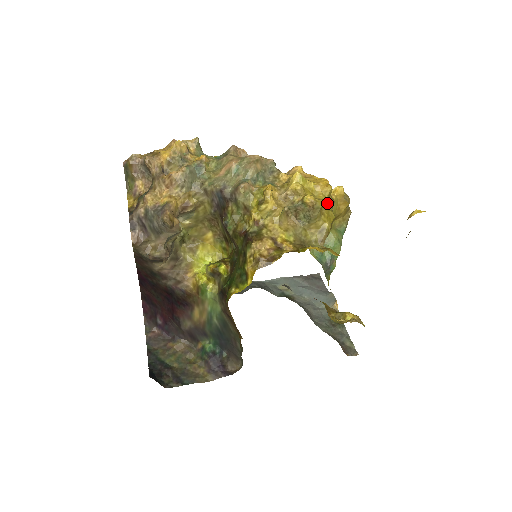
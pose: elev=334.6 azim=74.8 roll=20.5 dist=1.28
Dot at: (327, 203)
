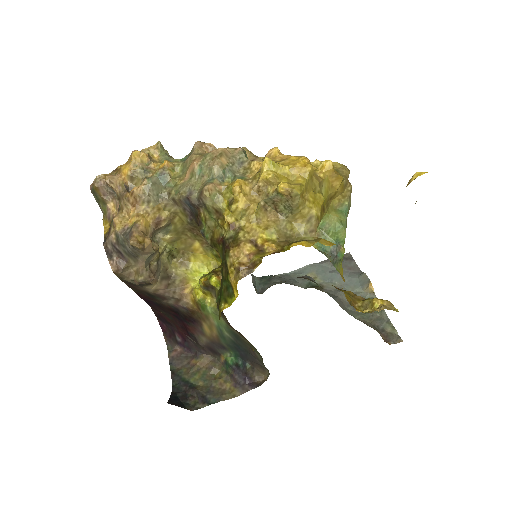
Dot at: (310, 186)
